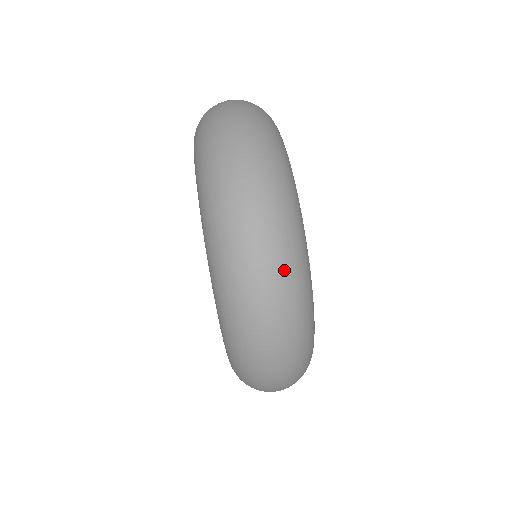
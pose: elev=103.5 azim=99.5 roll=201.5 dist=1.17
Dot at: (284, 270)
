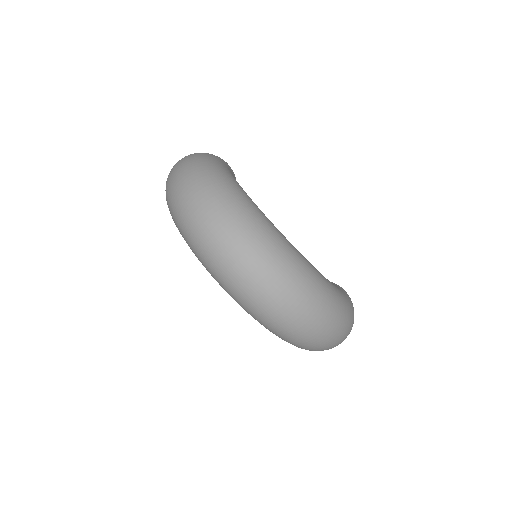
Dot at: (261, 256)
